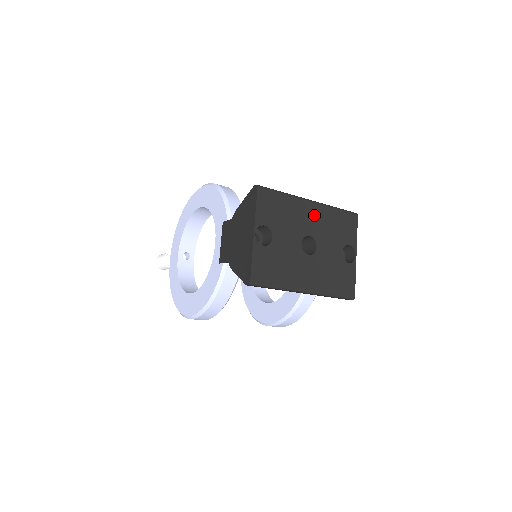
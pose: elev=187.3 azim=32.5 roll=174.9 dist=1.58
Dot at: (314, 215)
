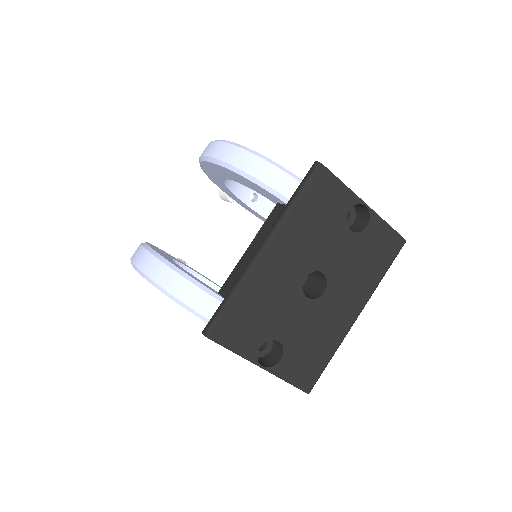
Dot at: (284, 255)
